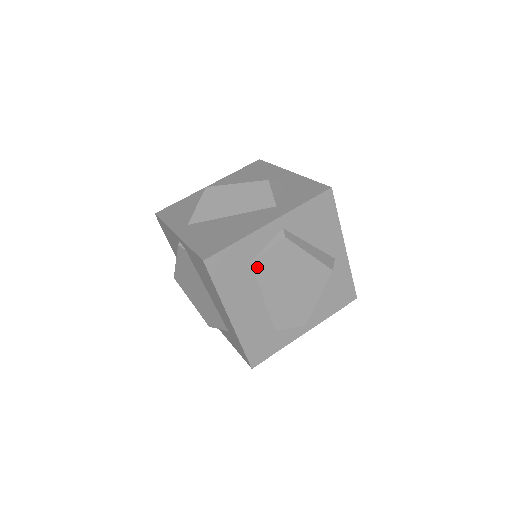
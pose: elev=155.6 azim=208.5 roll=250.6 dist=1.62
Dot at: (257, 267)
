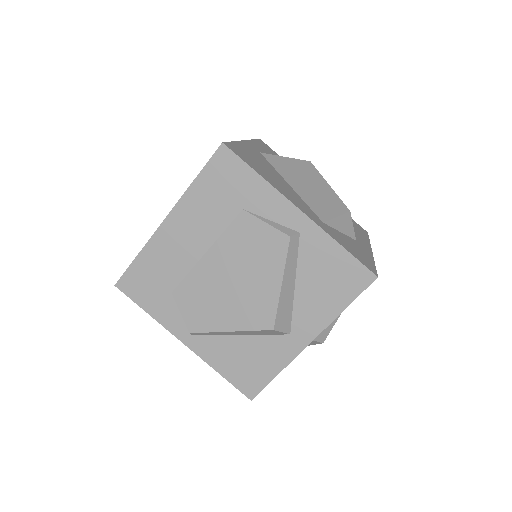
Dot at: (240, 221)
